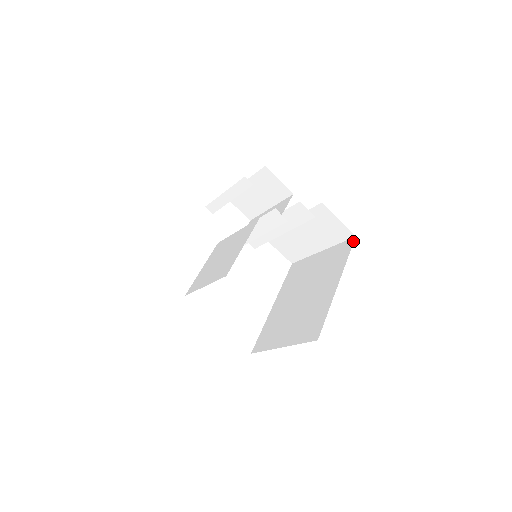
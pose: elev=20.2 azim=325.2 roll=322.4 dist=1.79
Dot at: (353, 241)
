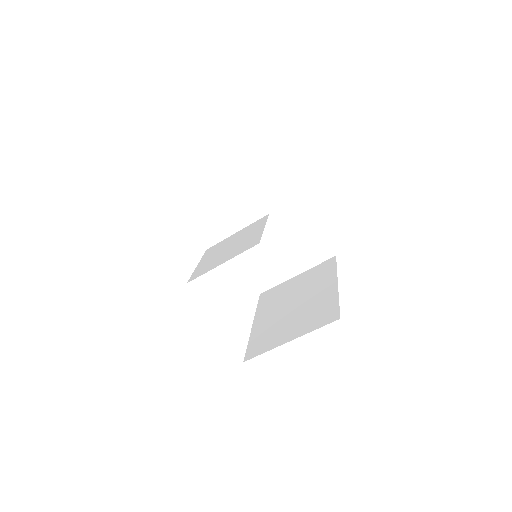
Dot at: (335, 258)
